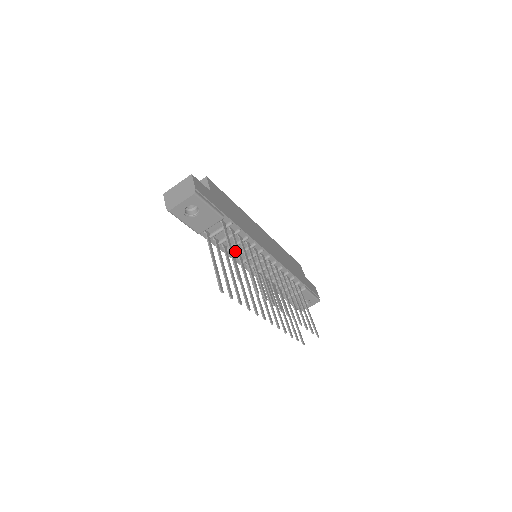
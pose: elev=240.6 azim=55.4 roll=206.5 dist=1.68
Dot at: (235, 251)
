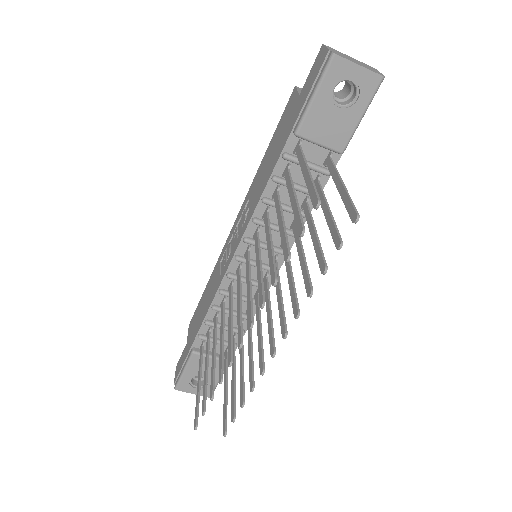
Dot at: occluded
